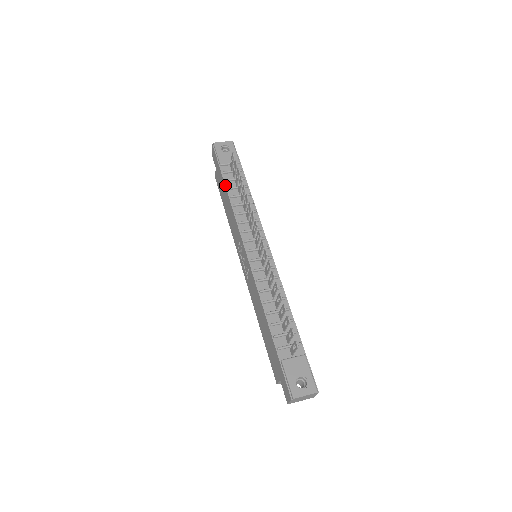
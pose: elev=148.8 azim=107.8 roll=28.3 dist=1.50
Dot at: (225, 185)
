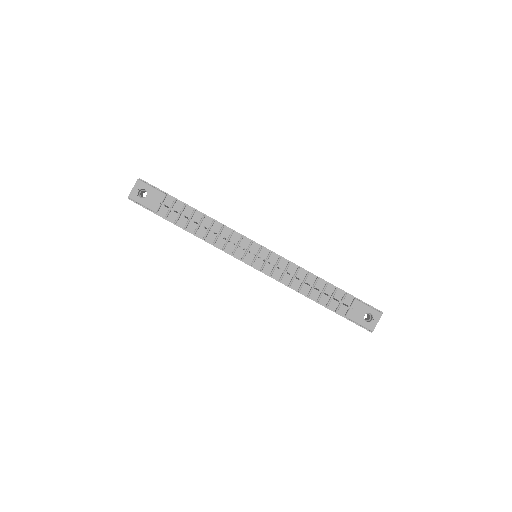
Dot at: occluded
